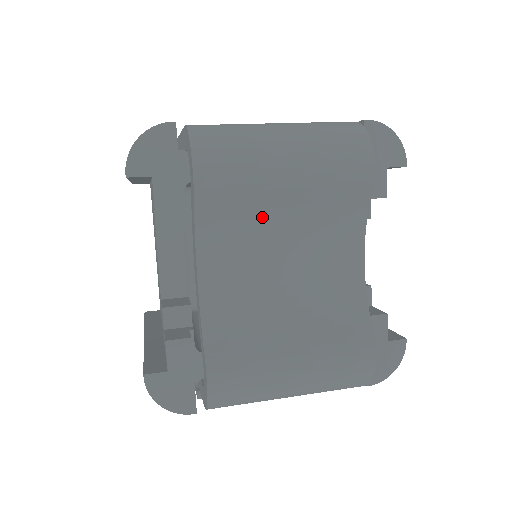
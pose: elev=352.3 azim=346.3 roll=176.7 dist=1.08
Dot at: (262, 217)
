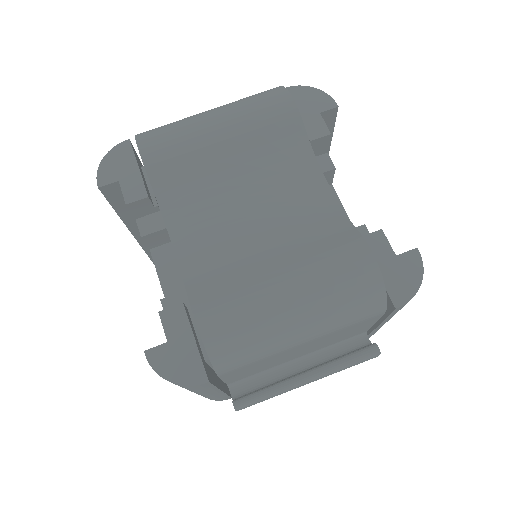
Dot at: (212, 172)
